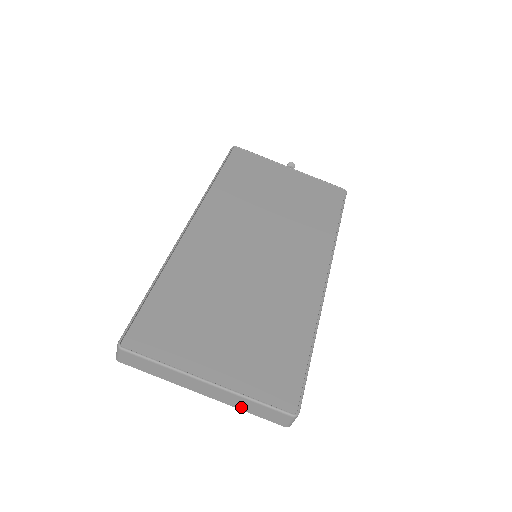
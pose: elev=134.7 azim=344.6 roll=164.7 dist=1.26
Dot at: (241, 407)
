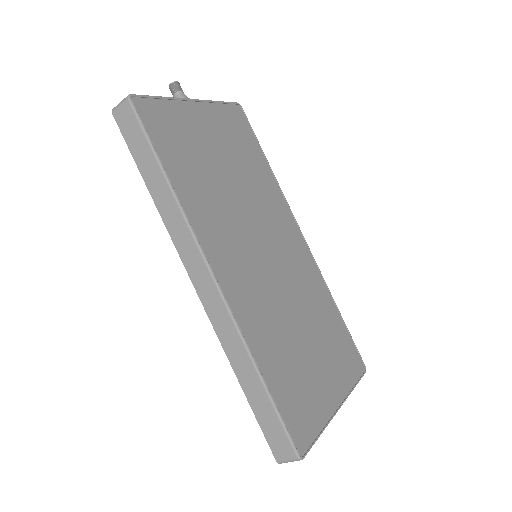
Dot at: occluded
